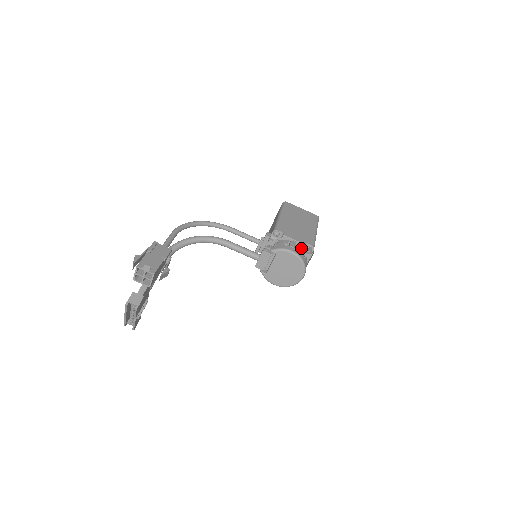
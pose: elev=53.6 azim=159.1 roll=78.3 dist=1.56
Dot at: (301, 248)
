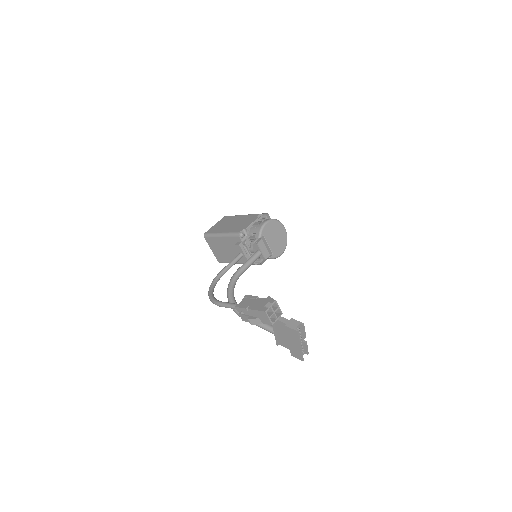
Dot at: (261, 220)
